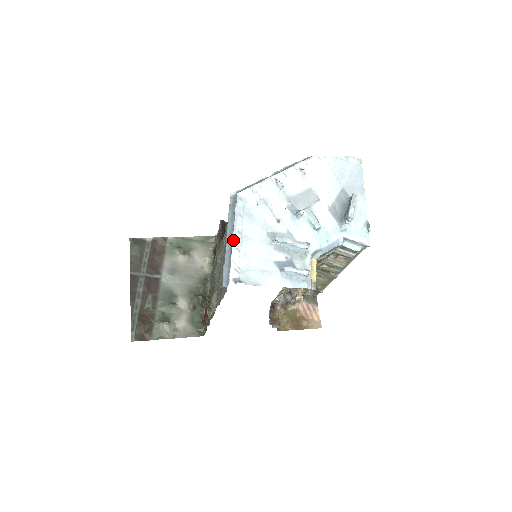
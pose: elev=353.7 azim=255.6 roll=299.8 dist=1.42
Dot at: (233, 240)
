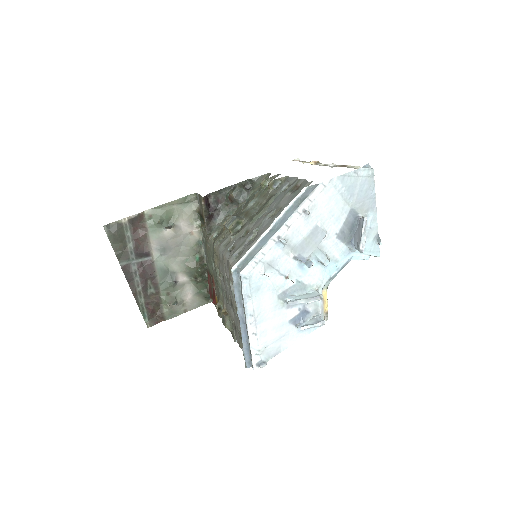
Dot at: (248, 327)
